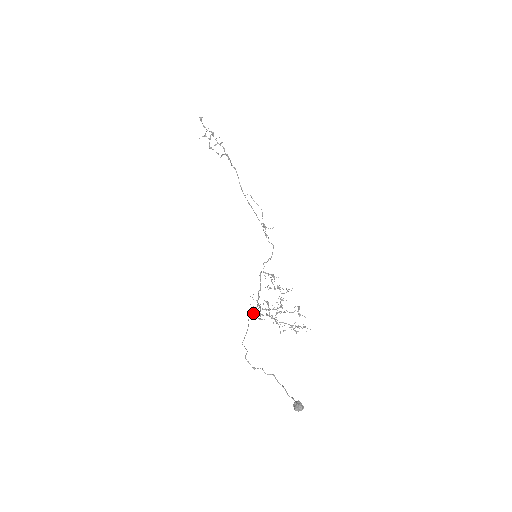
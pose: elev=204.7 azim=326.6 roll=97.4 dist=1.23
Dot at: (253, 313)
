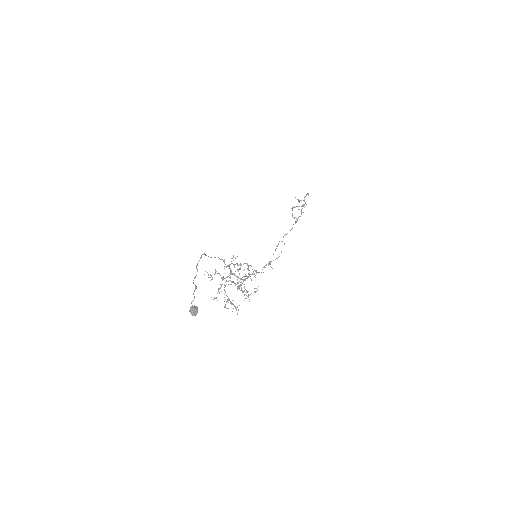
Dot at: (224, 260)
